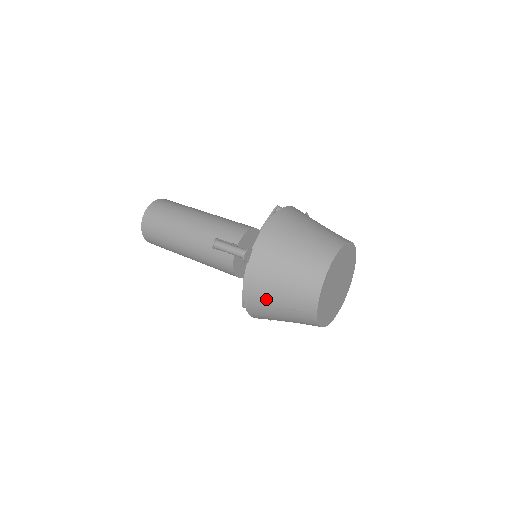
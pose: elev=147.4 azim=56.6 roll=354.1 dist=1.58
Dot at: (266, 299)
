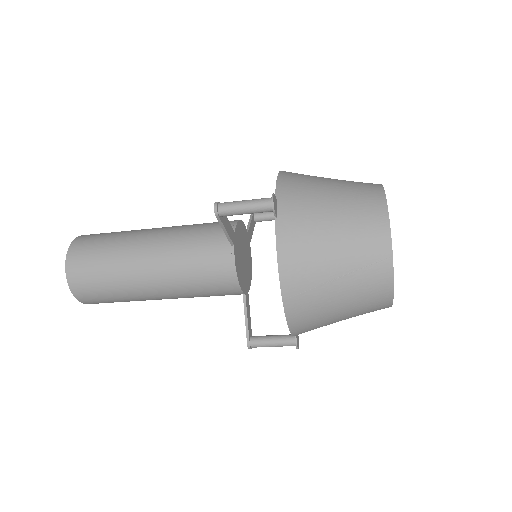
Dot at: (315, 266)
